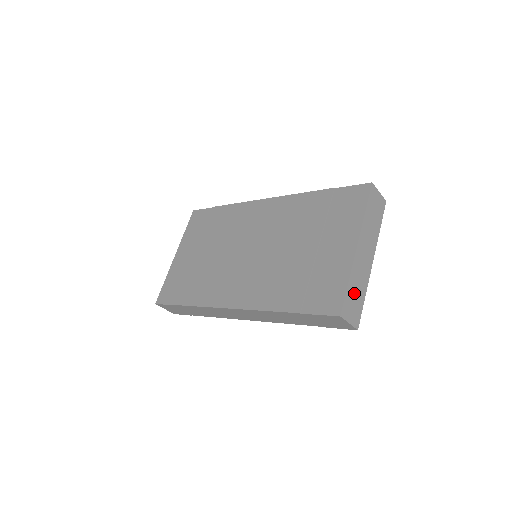
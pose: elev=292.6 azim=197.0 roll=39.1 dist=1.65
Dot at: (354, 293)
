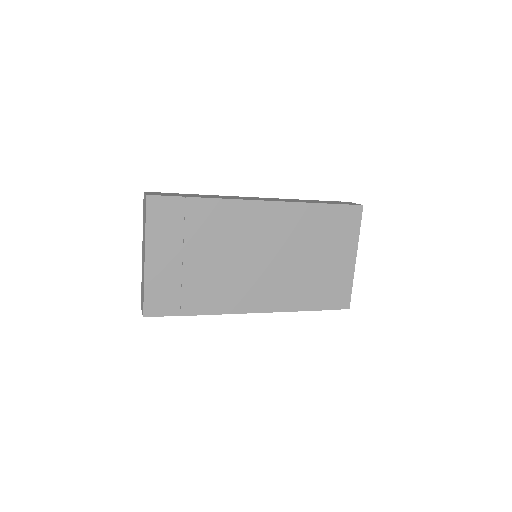
Dot at: occluded
